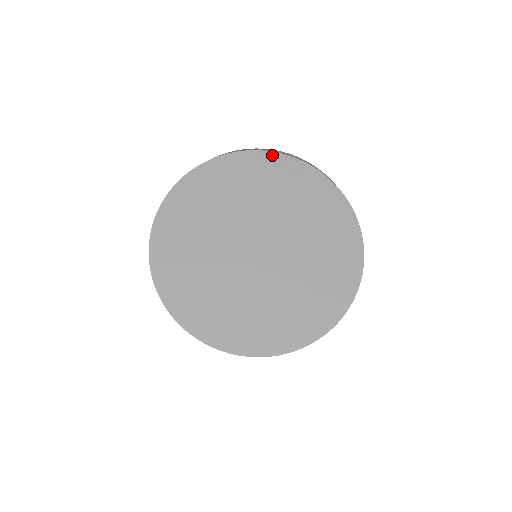
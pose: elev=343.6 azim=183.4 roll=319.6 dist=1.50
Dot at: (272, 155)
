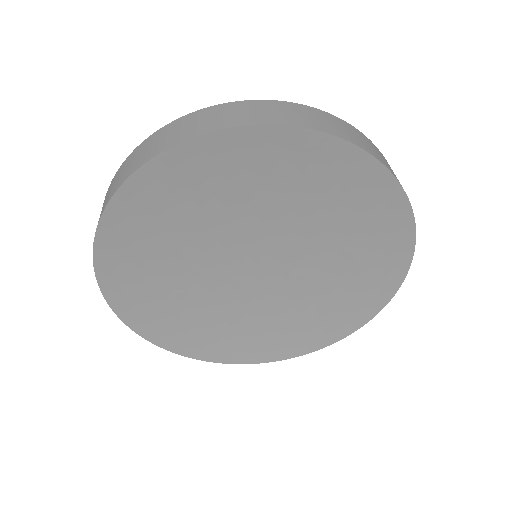
Dot at: (340, 144)
